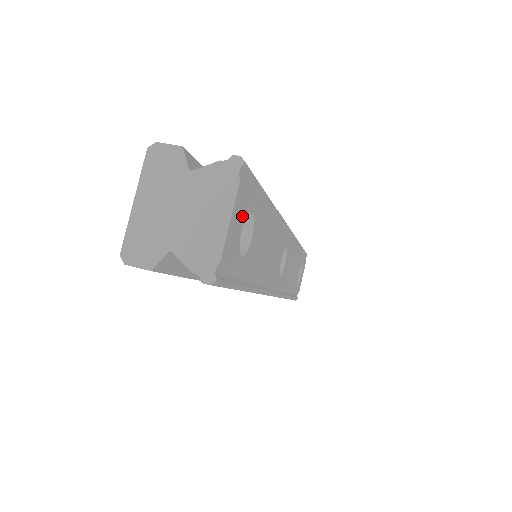
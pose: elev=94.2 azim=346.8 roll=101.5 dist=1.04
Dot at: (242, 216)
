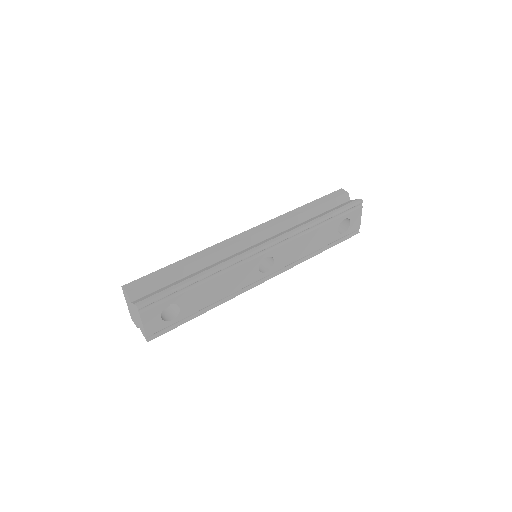
Dot at: (156, 315)
